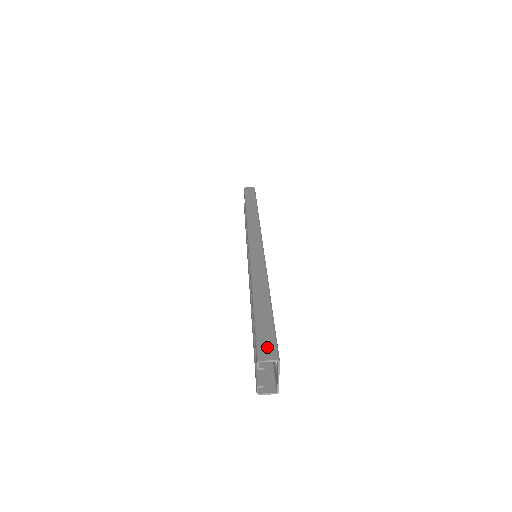
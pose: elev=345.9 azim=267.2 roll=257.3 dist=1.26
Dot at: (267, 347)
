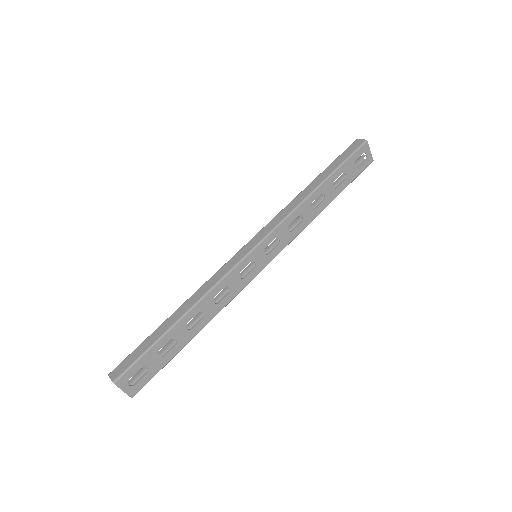
Dot at: (121, 367)
